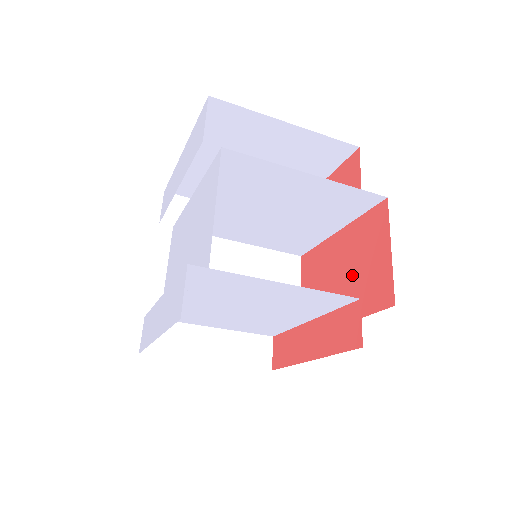
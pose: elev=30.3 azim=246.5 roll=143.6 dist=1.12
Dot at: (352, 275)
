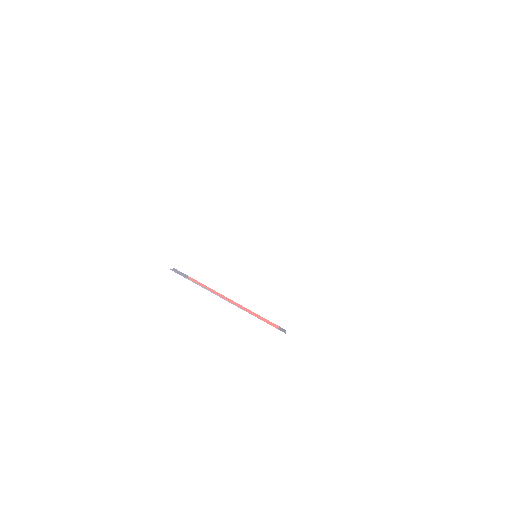
Dot at: occluded
